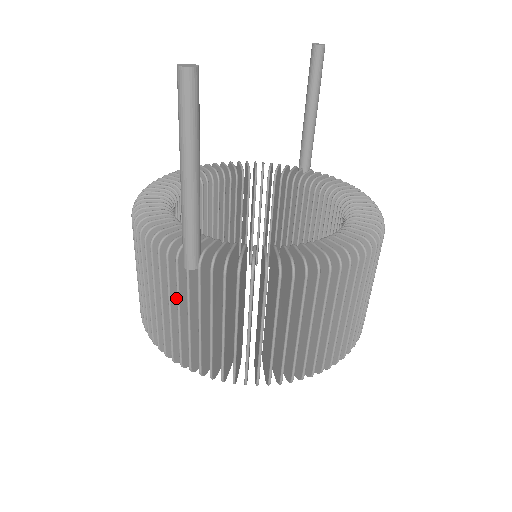
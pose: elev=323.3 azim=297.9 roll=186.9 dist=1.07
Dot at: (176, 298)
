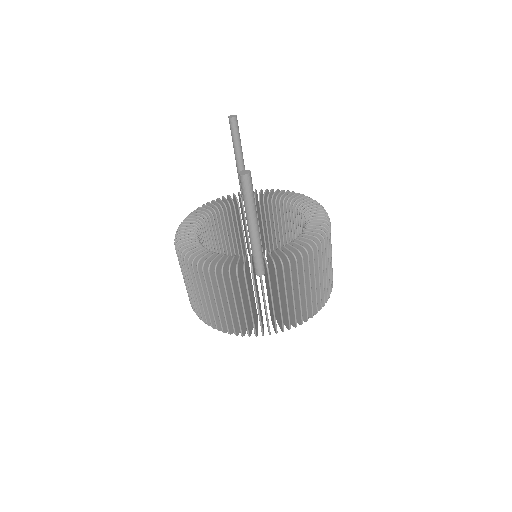
Dot at: (250, 297)
